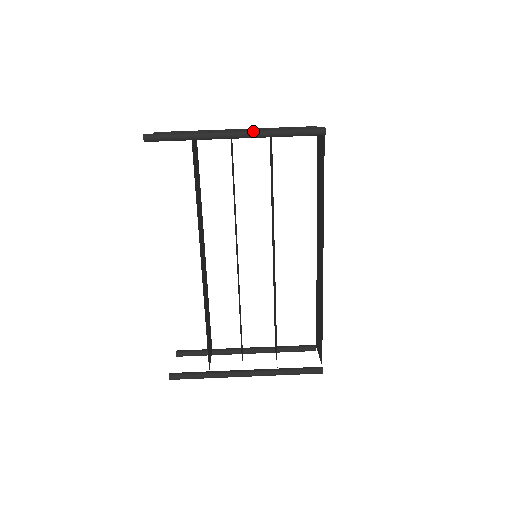
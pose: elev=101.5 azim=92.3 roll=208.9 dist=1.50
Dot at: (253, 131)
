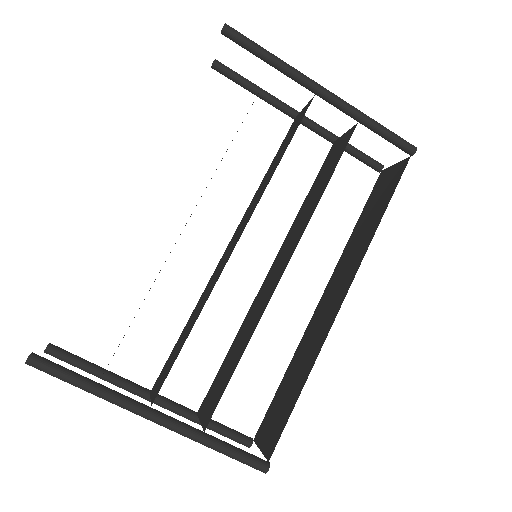
Dot at: (345, 101)
